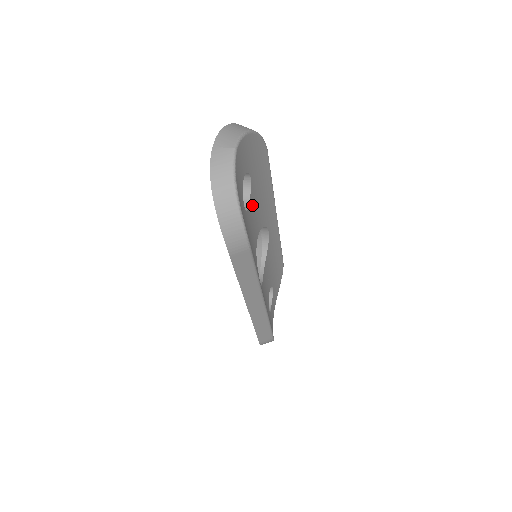
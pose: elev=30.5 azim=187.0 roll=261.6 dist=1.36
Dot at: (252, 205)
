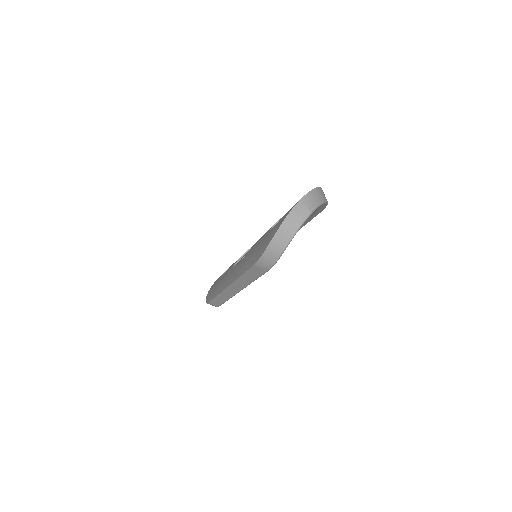
Dot at: occluded
